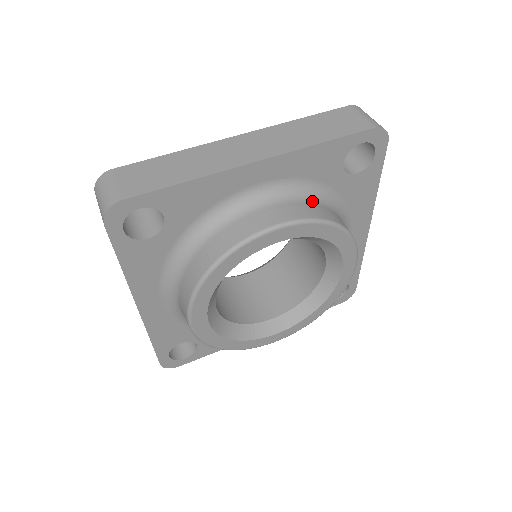
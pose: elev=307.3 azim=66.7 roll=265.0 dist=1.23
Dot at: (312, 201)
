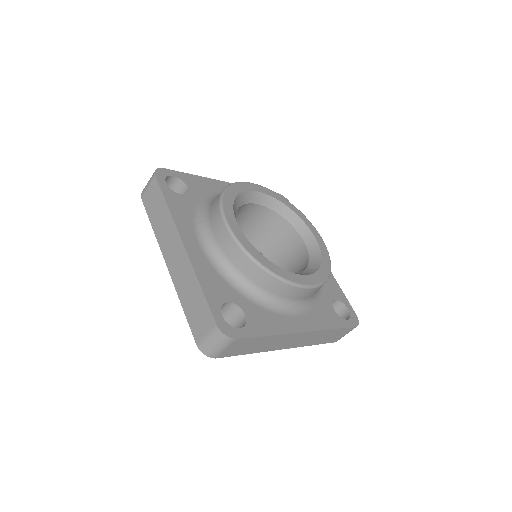
Dot at: occluded
